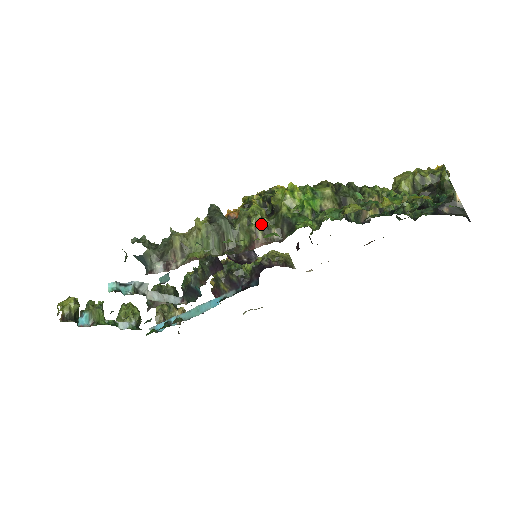
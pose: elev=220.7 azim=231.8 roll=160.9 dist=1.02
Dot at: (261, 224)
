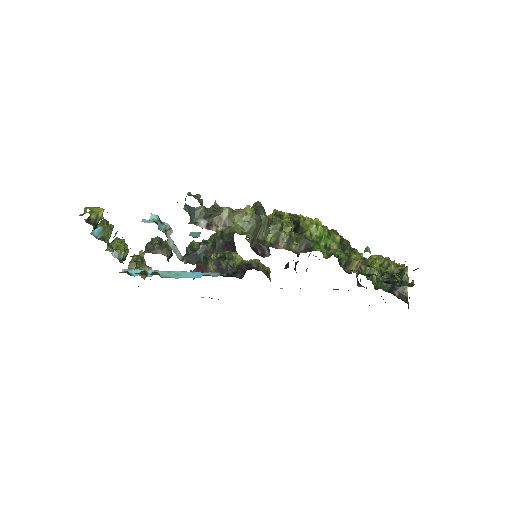
Dot at: (289, 234)
